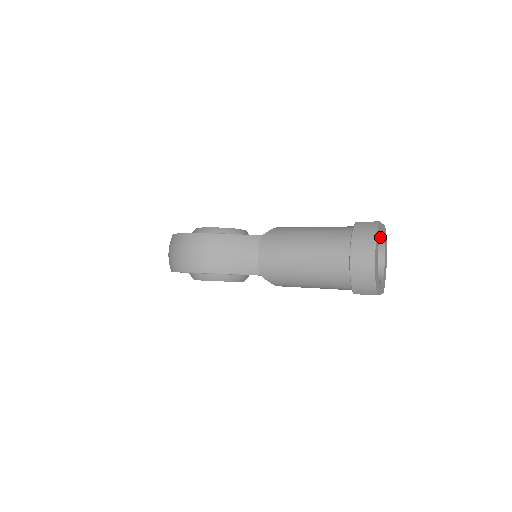
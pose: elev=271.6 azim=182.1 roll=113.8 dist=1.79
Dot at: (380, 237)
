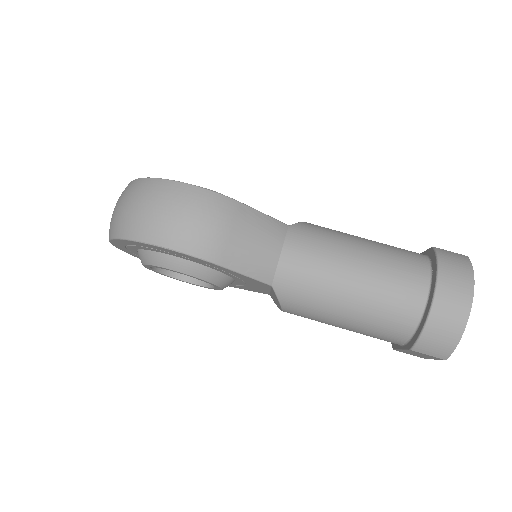
Dot at: occluded
